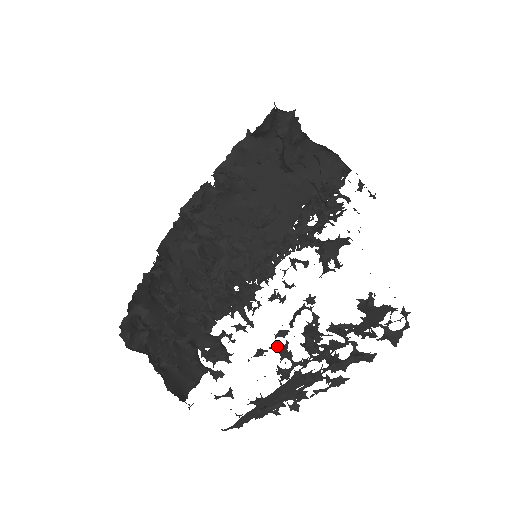
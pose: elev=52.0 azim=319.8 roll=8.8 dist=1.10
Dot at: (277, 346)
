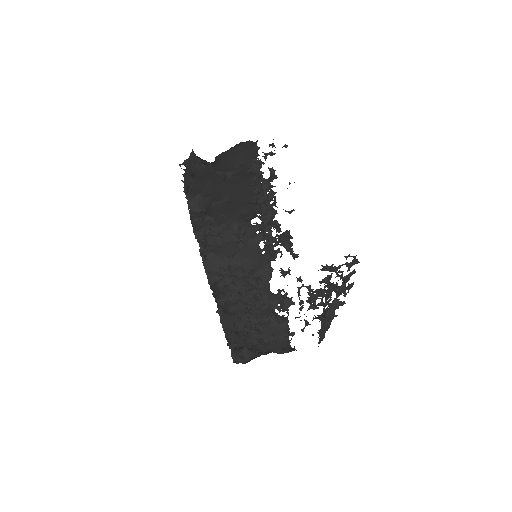
Dot at: occluded
